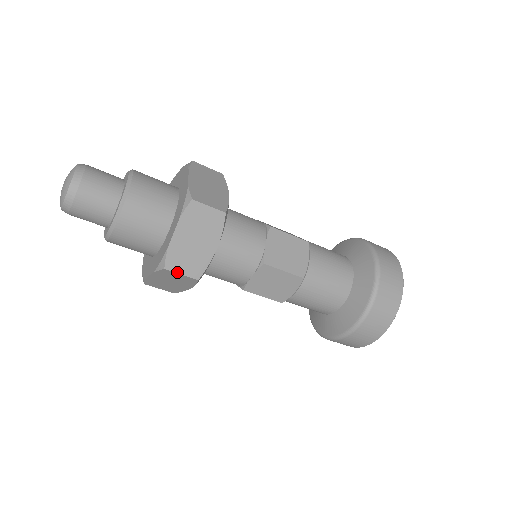
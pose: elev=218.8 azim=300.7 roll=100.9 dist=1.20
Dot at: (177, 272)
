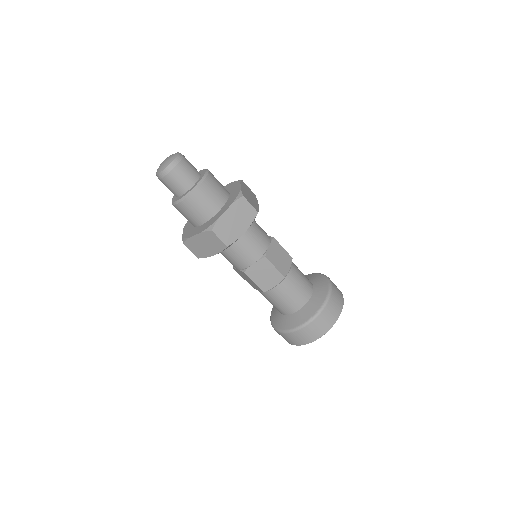
Dot at: (248, 202)
